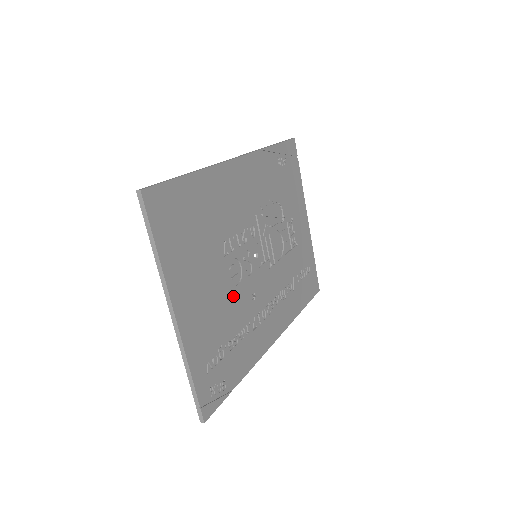
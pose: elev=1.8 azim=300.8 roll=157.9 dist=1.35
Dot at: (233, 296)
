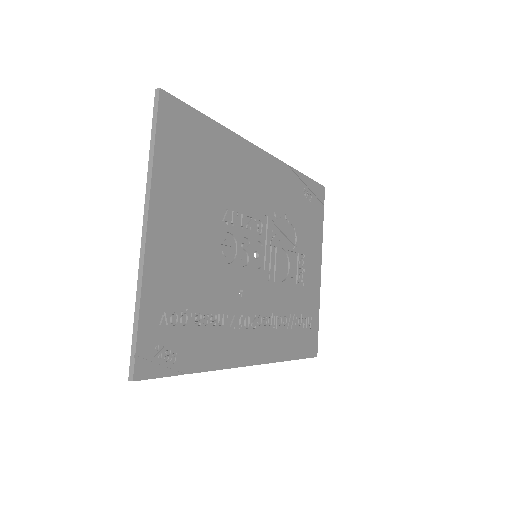
Dot at: (218, 270)
